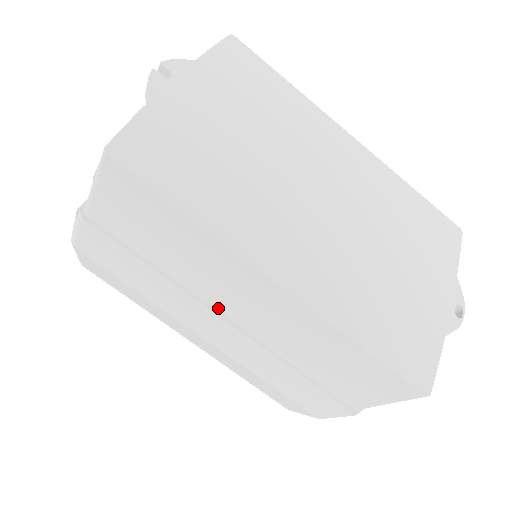
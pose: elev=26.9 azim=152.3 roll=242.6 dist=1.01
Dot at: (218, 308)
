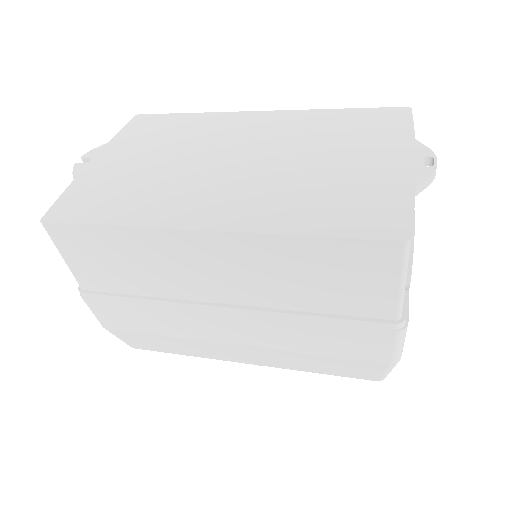
Dot at: (209, 299)
